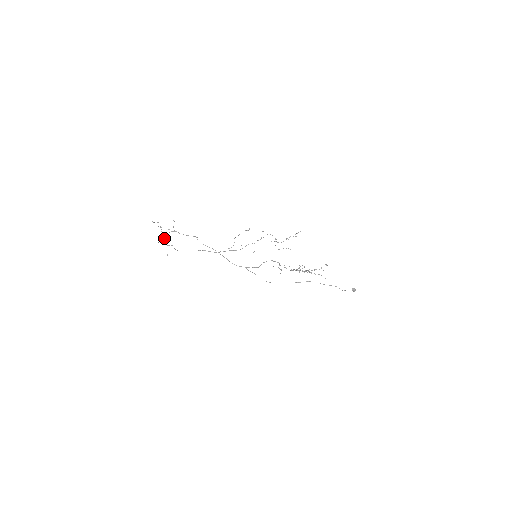
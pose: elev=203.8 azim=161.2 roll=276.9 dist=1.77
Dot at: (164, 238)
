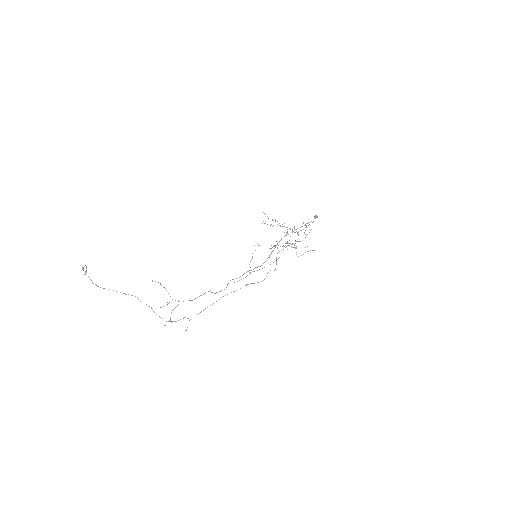
Dot at: occluded
